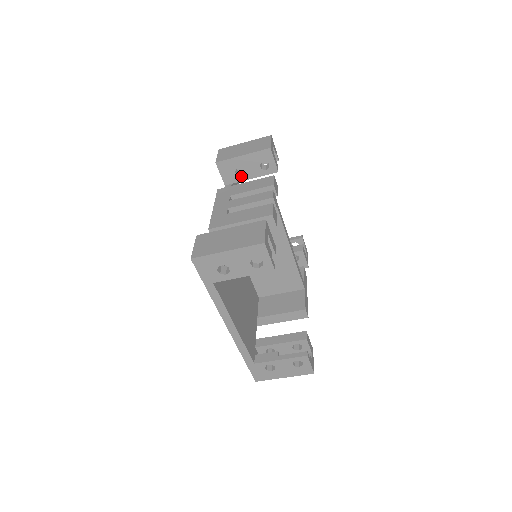
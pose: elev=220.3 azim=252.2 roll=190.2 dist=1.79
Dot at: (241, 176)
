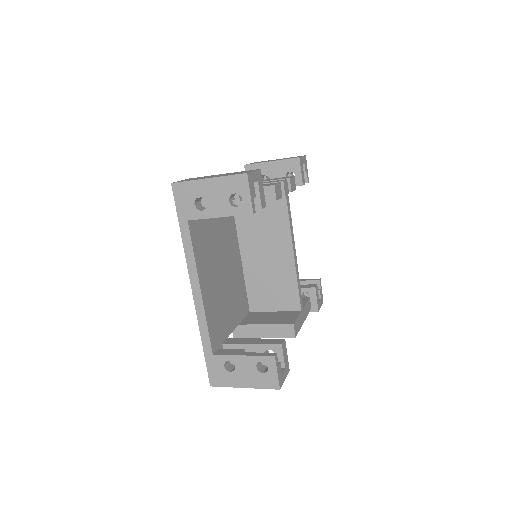
Dot at: occluded
